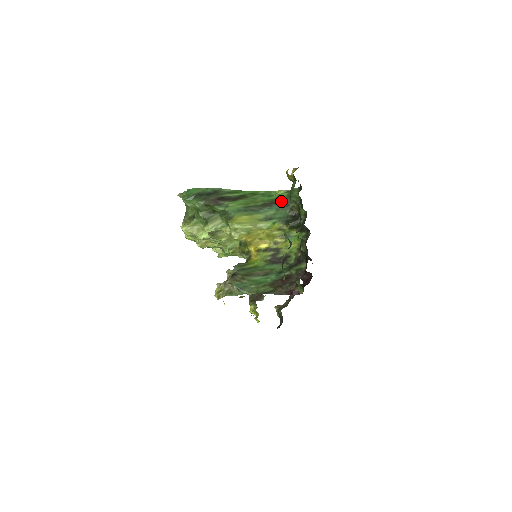
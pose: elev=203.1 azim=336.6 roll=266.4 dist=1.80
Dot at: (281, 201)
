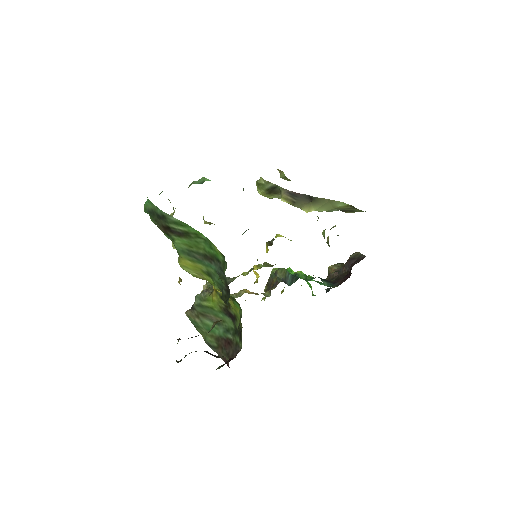
Dot at: (218, 264)
